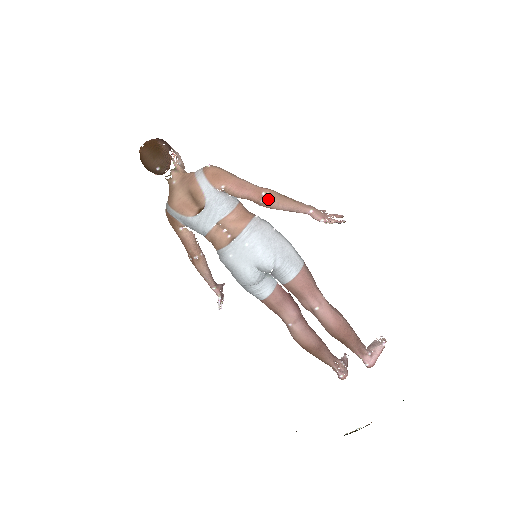
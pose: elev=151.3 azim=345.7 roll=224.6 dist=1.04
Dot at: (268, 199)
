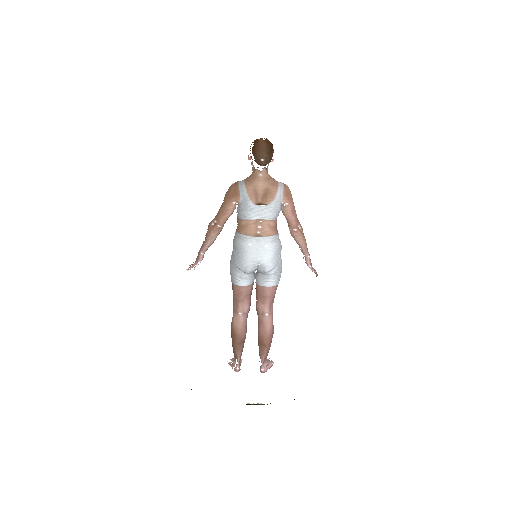
Dot at: (299, 231)
